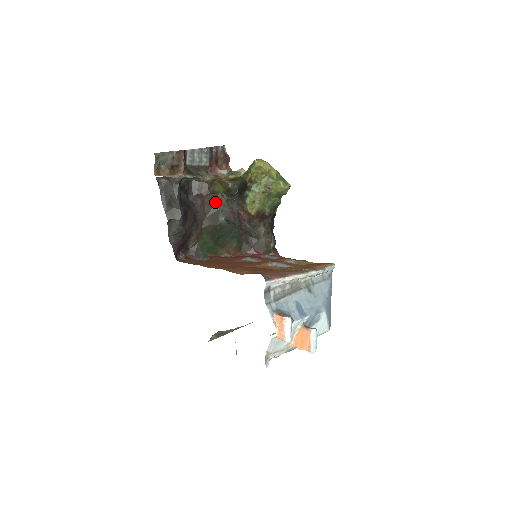
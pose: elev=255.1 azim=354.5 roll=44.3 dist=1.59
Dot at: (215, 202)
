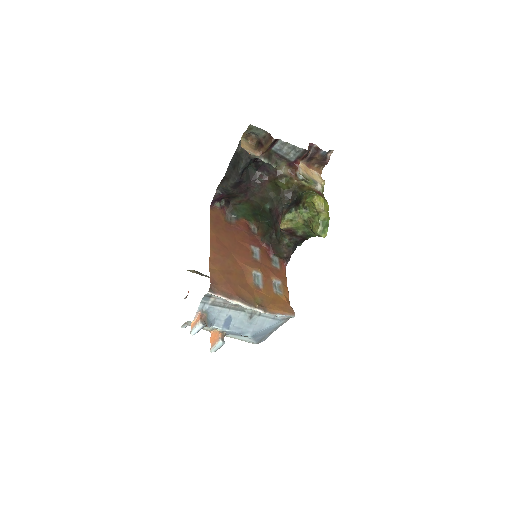
Dot at: (273, 191)
